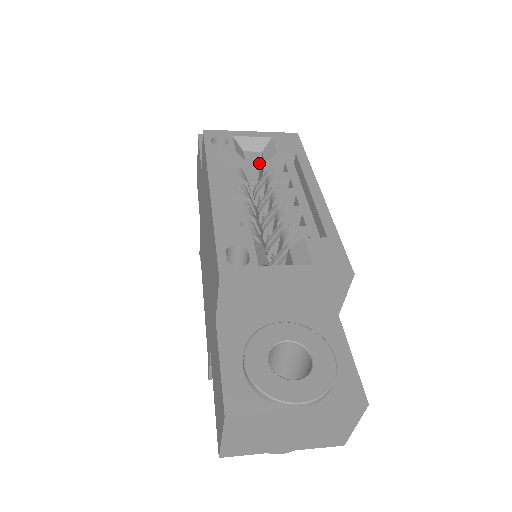
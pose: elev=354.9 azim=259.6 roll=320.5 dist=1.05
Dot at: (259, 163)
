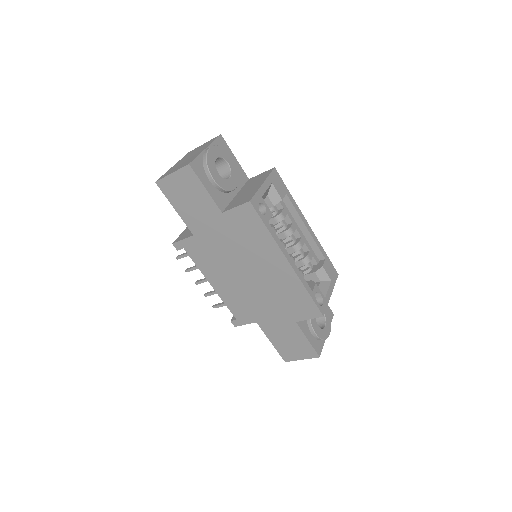
Dot at: occluded
